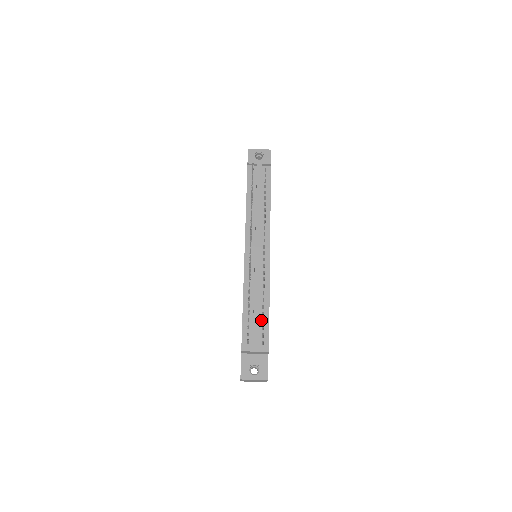
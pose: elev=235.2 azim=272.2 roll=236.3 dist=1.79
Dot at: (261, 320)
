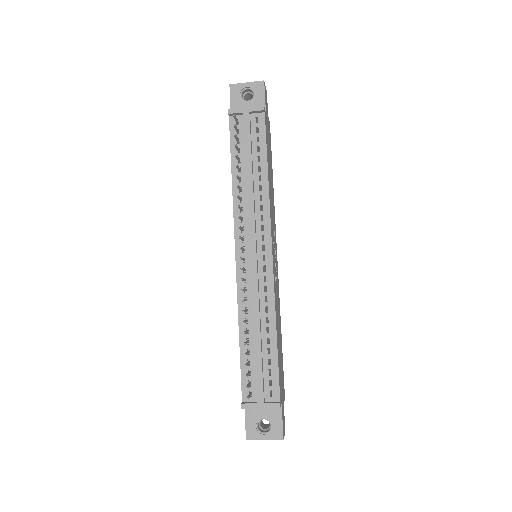
Dot at: (266, 361)
